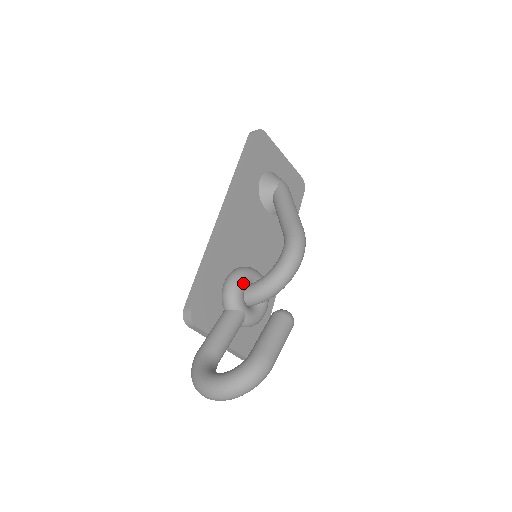
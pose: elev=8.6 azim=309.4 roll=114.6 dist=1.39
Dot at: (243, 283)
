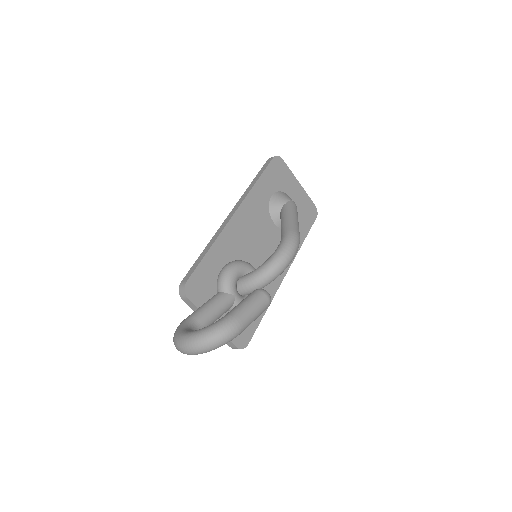
Dot at: (237, 271)
